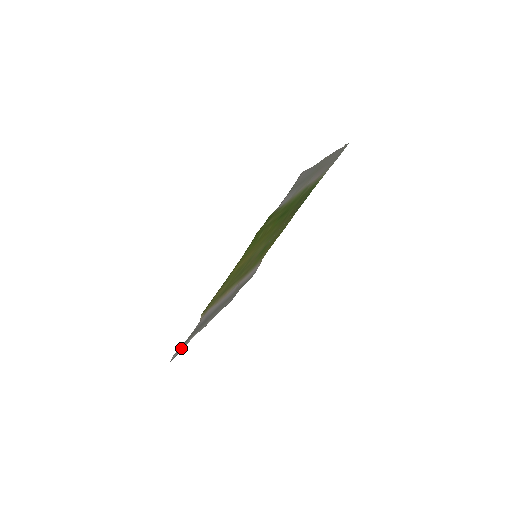
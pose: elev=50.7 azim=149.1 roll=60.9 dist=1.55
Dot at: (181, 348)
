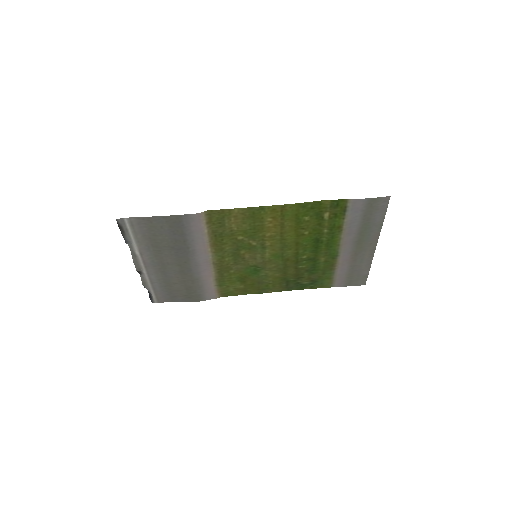
Dot at: (134, 230)
